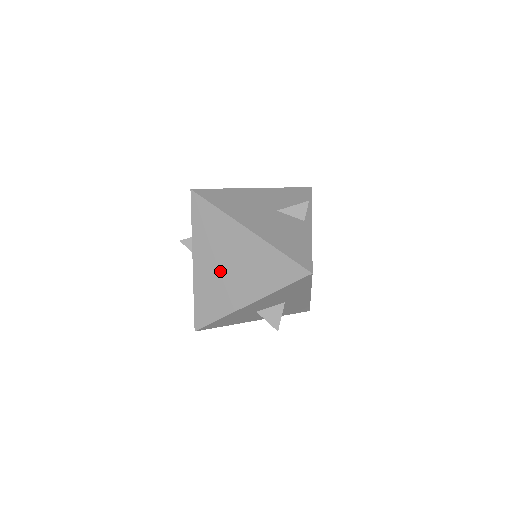
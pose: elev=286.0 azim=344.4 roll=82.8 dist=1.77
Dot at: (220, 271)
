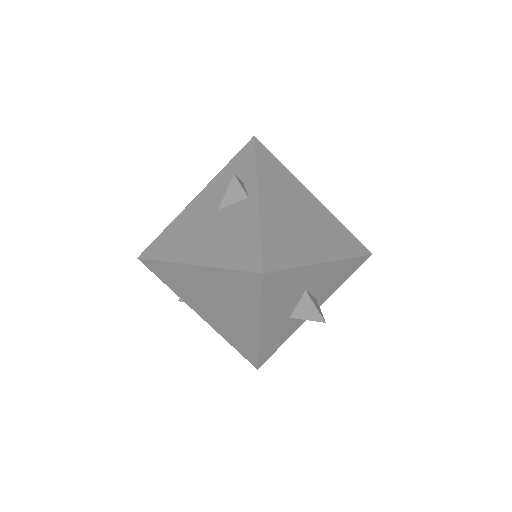
Dot at: (216, 312)
